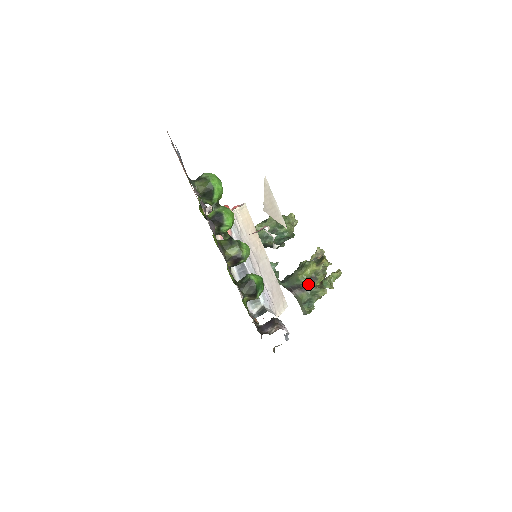
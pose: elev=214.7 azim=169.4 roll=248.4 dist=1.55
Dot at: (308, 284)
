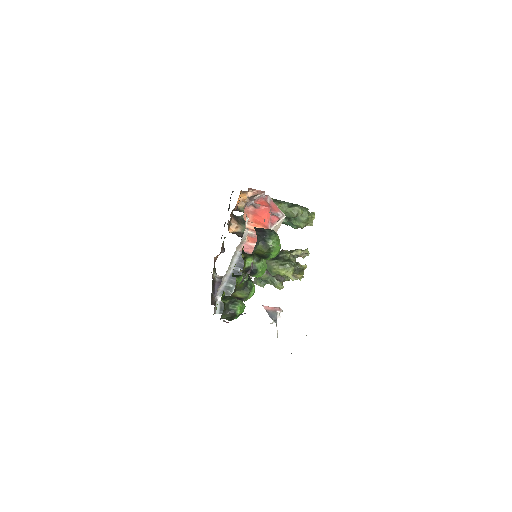
Dot at: (275, 276)
